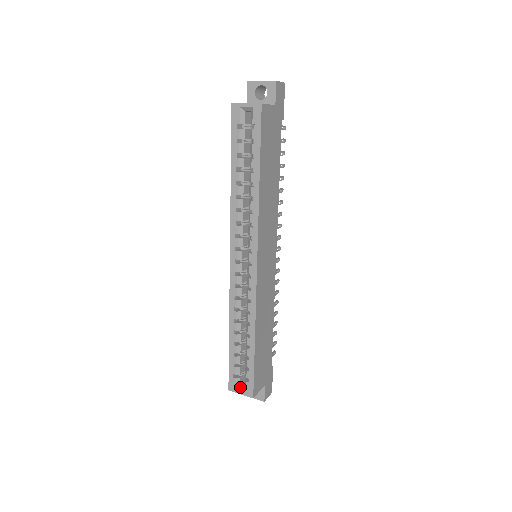
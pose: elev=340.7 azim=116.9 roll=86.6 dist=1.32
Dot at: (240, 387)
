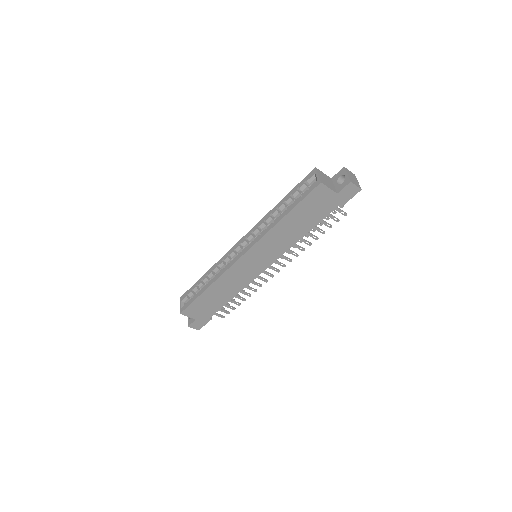
Dot at: (184, 303)
